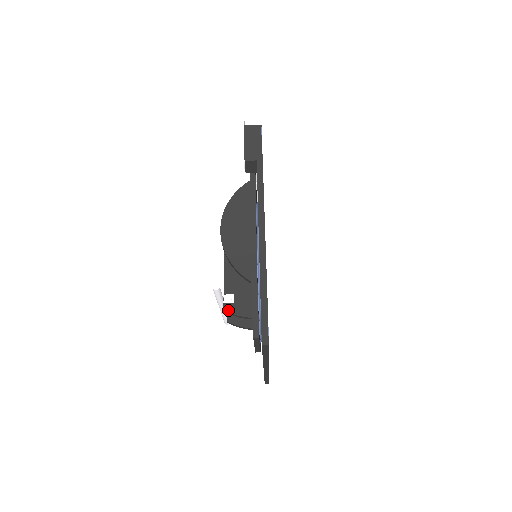
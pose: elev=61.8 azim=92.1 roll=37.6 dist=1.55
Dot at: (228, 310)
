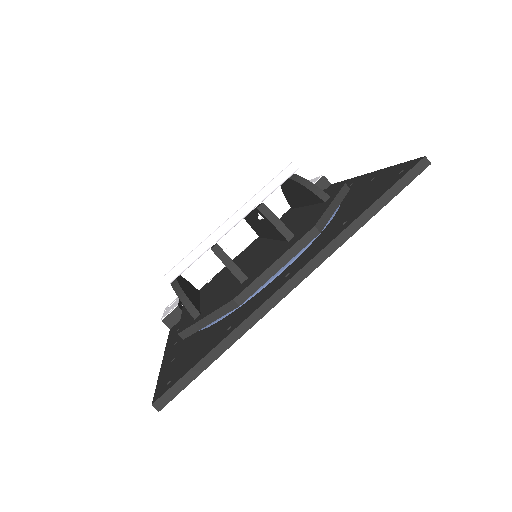
Dot at: occluded
